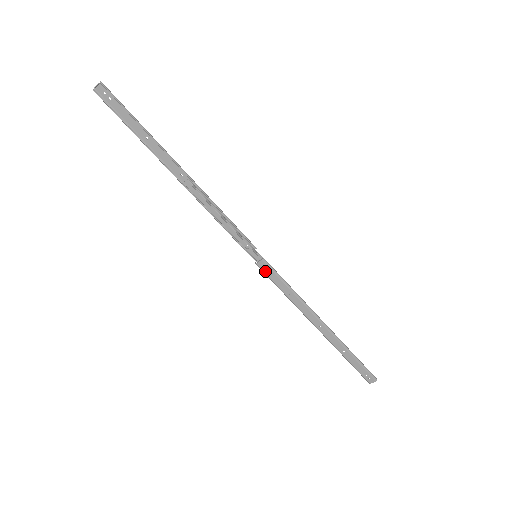
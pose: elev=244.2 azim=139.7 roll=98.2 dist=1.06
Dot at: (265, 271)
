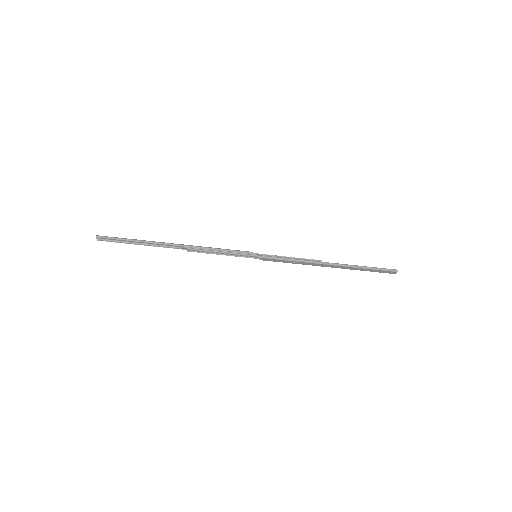
Dot at: (268, 260)
